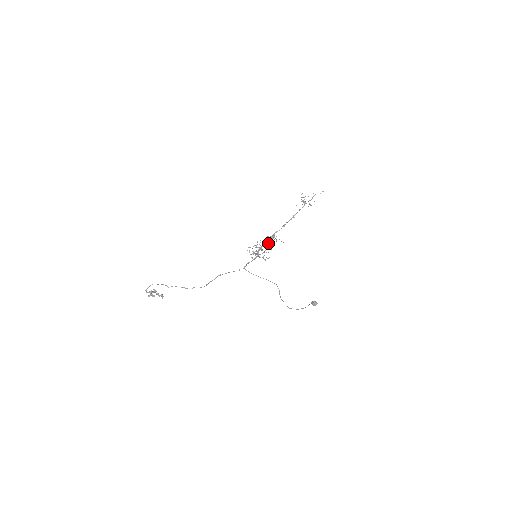
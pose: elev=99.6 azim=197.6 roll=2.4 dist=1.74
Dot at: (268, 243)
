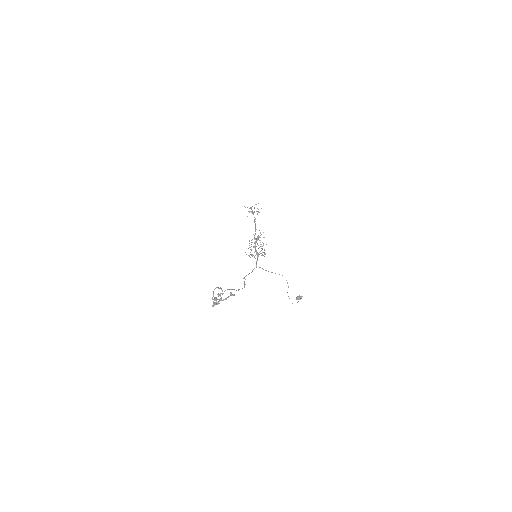
Dot at: occluded
